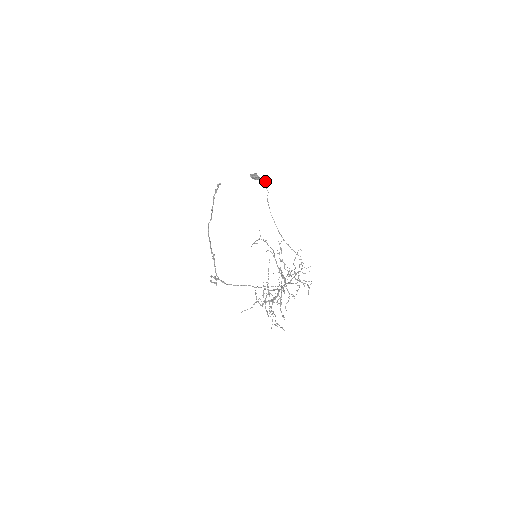
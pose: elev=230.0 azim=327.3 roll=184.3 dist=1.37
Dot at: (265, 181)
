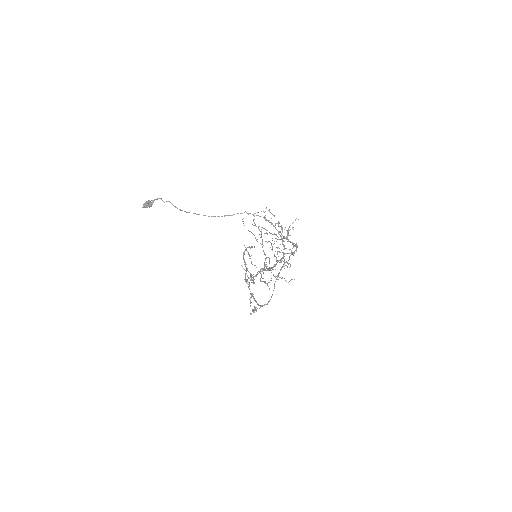
Dot at: (159, 198)
